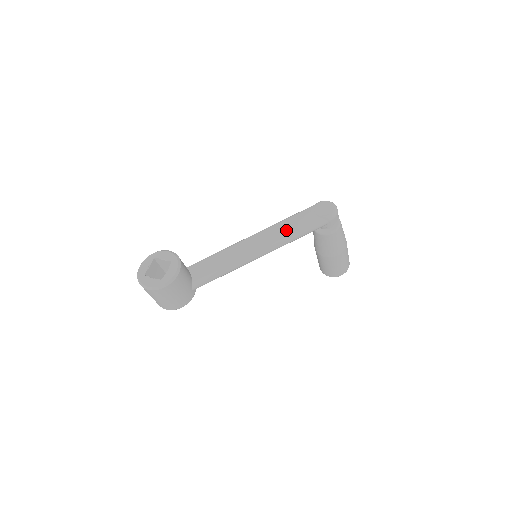
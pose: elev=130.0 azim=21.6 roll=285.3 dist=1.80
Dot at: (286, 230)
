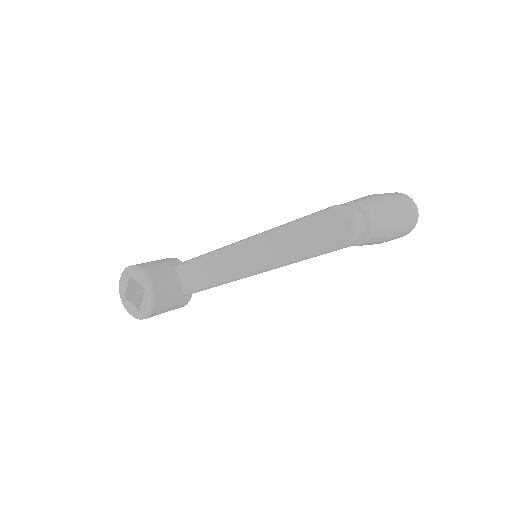
Dot at: (281, 251)
